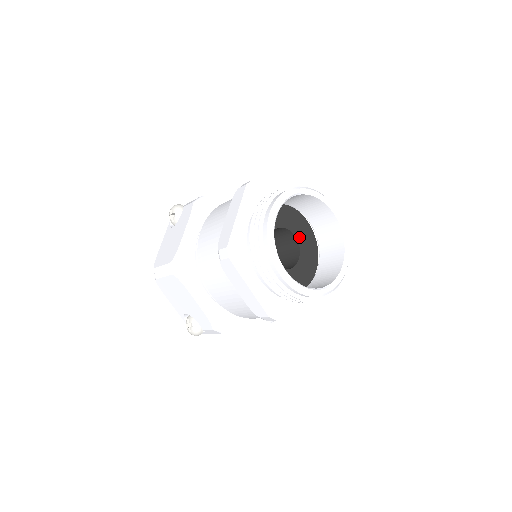
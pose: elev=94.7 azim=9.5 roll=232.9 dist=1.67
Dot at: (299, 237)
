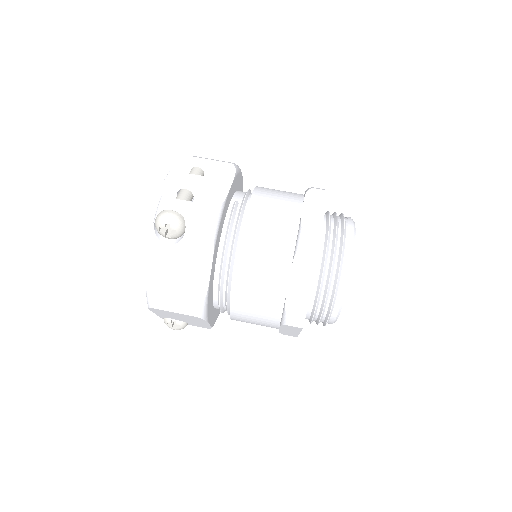
Dot at: occluded
